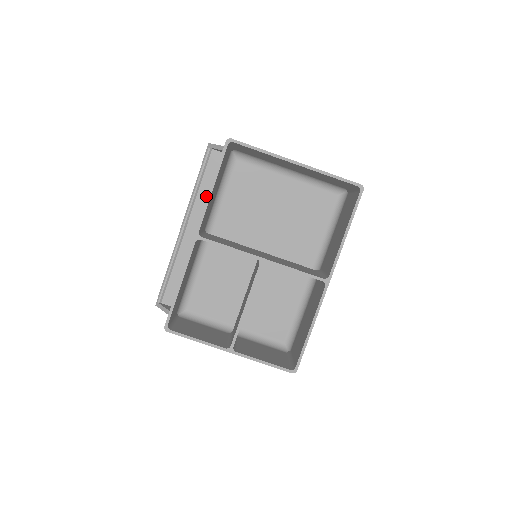
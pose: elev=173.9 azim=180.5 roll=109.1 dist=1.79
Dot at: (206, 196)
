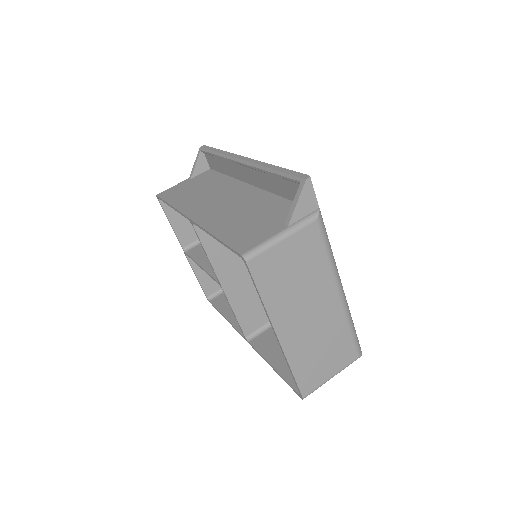
Dot at: (271, 185)
